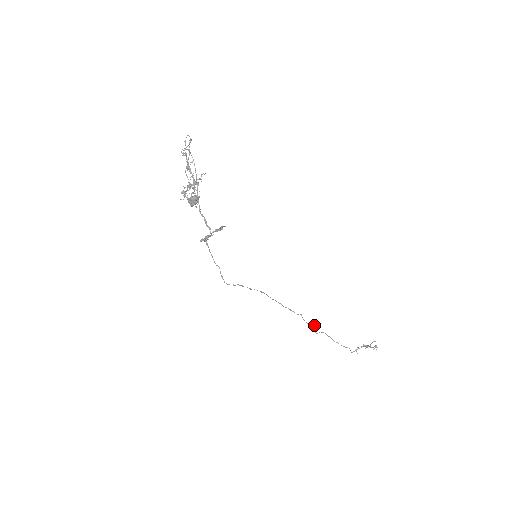
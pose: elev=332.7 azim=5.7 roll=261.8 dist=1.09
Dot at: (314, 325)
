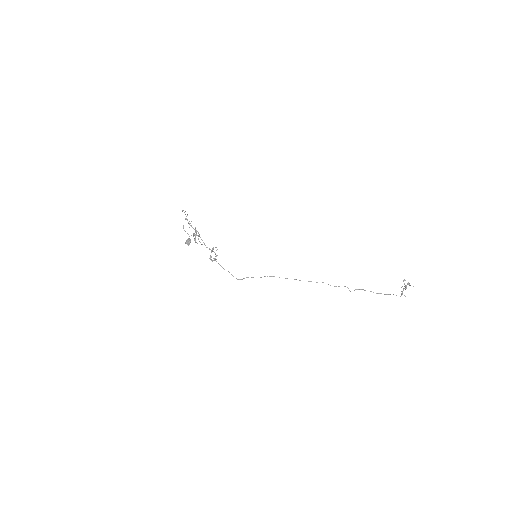
Dot at: (344, 286)
